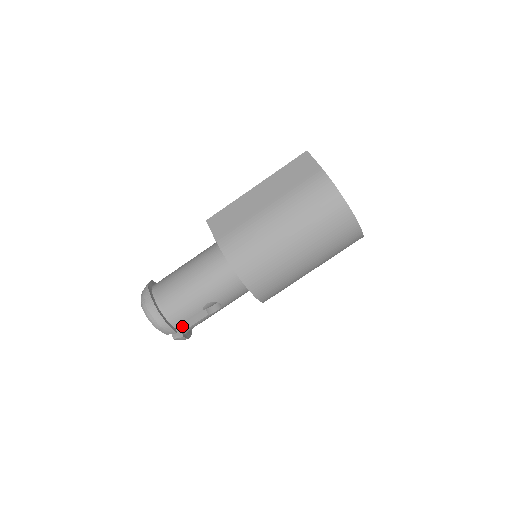
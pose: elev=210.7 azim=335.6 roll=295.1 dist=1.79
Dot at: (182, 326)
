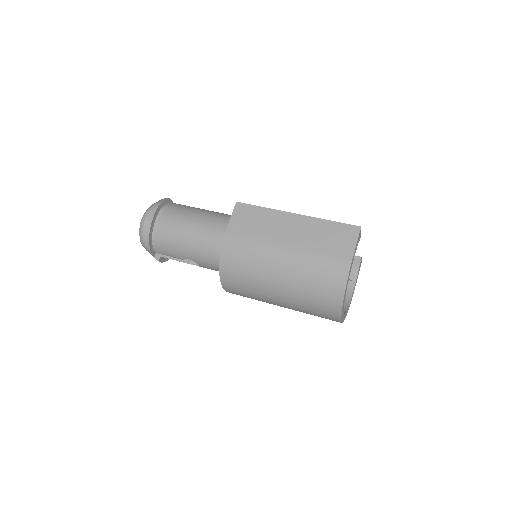
Dot at: occluded
